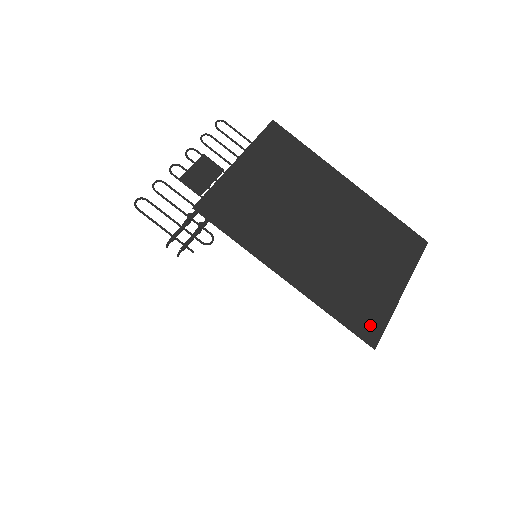
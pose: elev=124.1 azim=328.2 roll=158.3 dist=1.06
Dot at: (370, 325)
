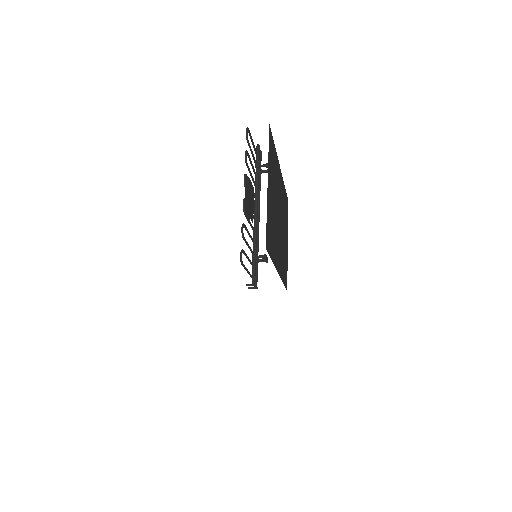
Dot at: (286, 277)
